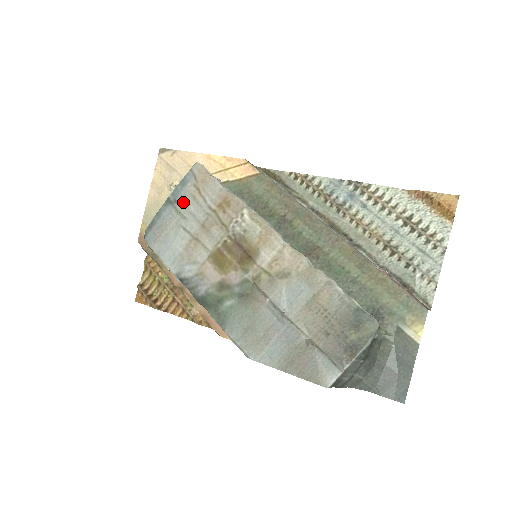
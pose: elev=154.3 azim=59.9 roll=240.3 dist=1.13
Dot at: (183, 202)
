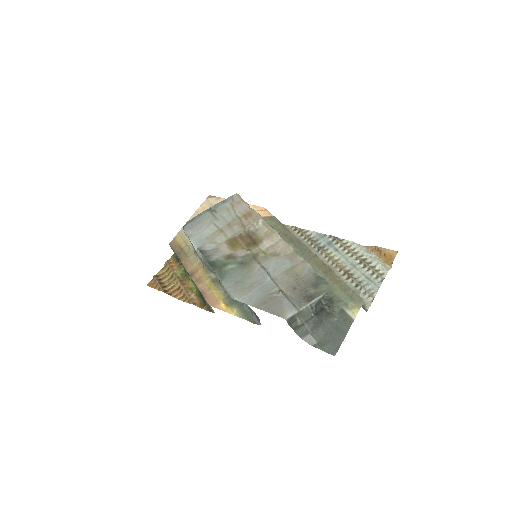
Dot at: (220, 211)
